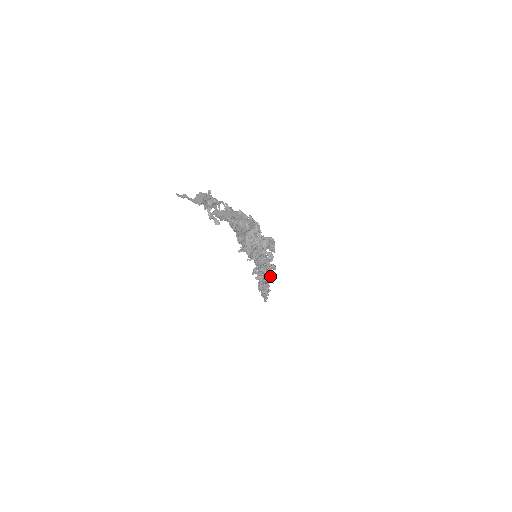
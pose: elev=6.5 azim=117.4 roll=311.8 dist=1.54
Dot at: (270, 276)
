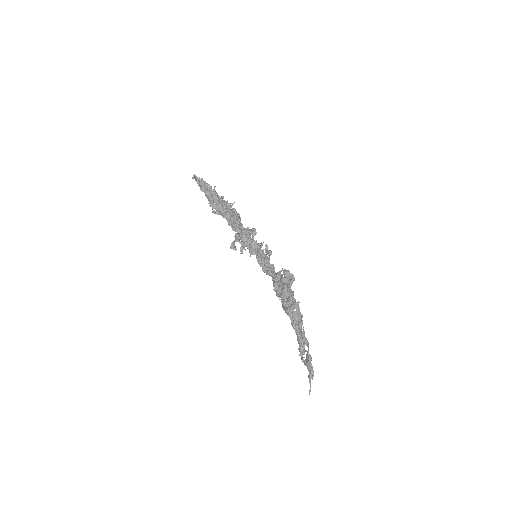
Dot at: occluded
